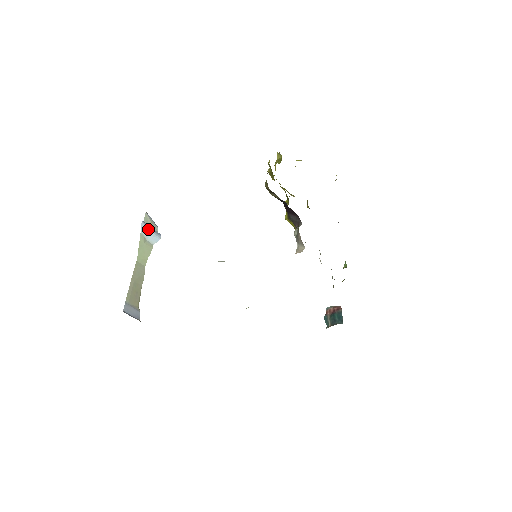
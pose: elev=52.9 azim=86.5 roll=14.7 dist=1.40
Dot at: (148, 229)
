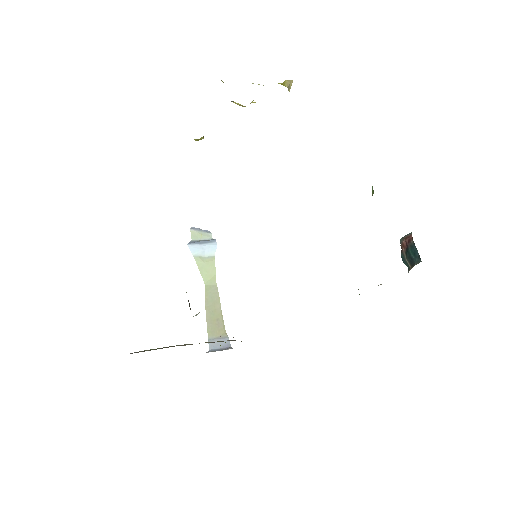
Dot at: (199, 246)
